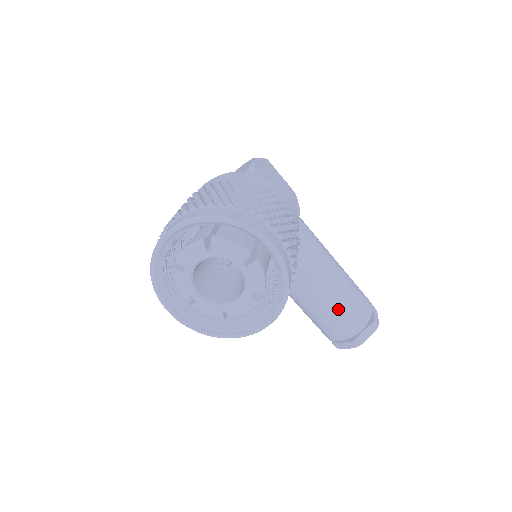
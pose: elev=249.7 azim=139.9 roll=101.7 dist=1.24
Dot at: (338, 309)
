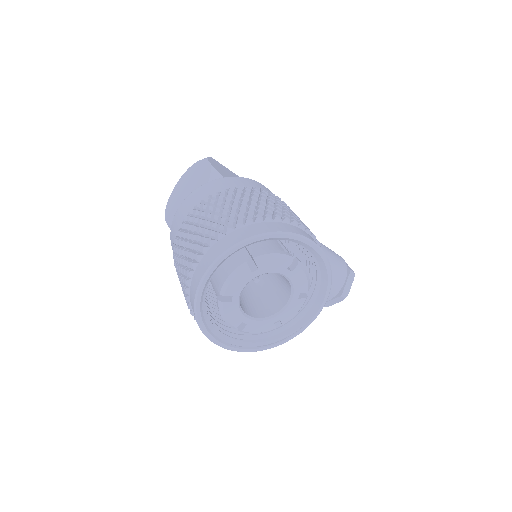
Dot at: occluded
